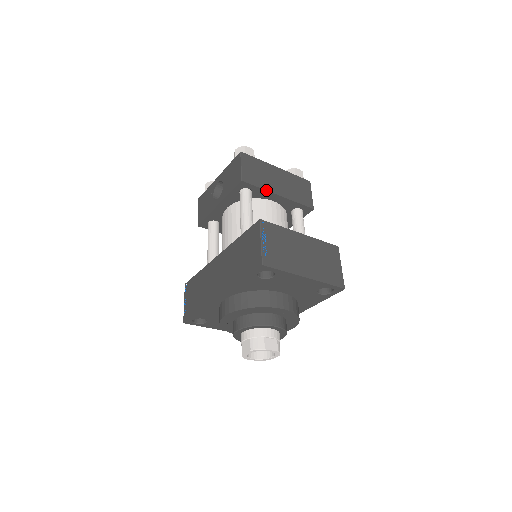
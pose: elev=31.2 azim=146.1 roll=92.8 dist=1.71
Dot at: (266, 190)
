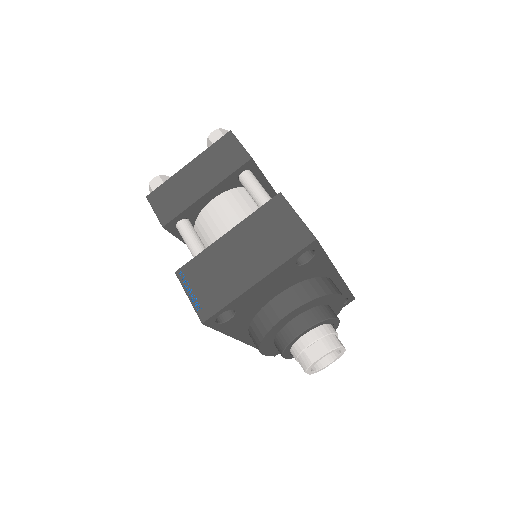
Dot at: (190, 206)
